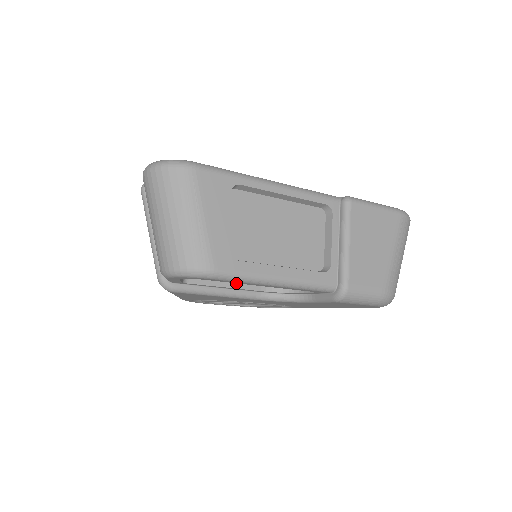
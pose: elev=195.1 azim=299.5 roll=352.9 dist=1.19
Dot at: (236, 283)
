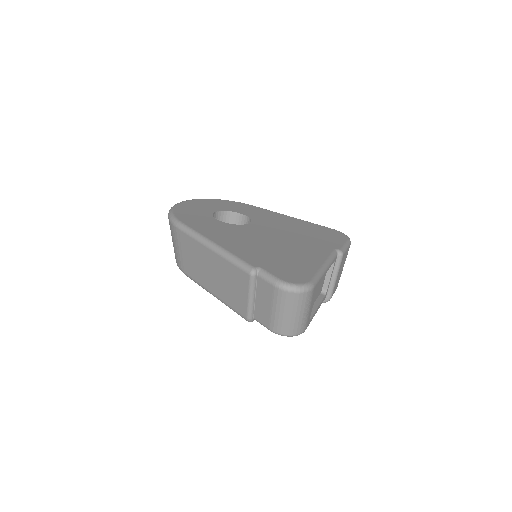
Dot at: occluded
